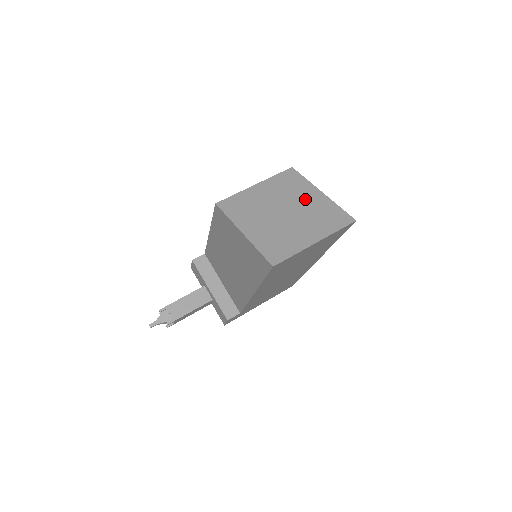
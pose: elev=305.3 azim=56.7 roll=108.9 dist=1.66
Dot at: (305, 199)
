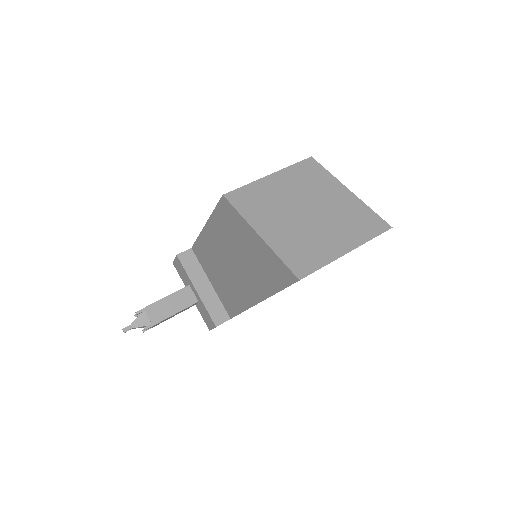
Dot at: (330, 197)
